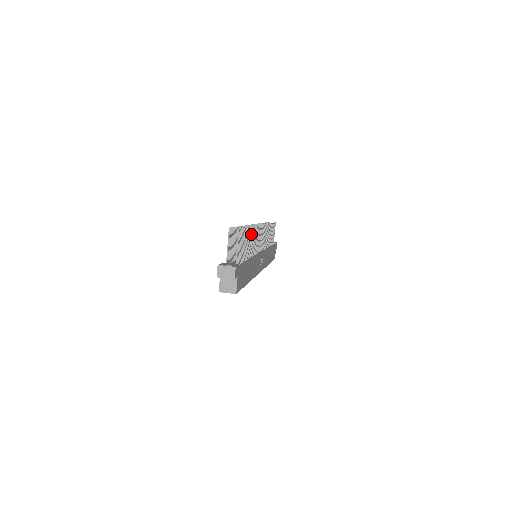
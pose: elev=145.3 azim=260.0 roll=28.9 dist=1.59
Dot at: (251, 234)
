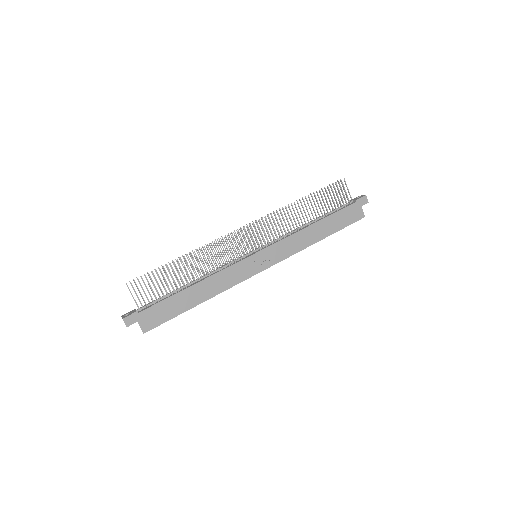
Dot at: (187, 262)
